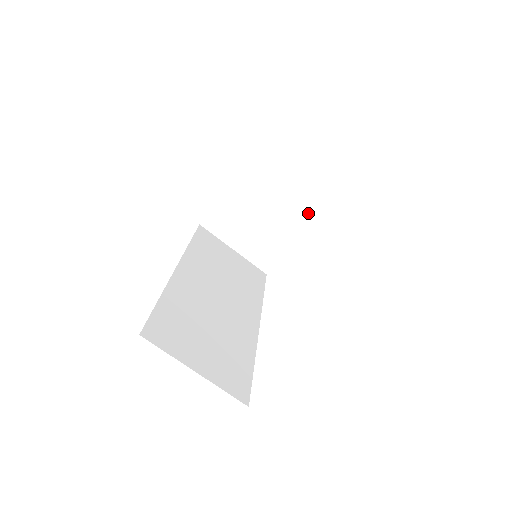
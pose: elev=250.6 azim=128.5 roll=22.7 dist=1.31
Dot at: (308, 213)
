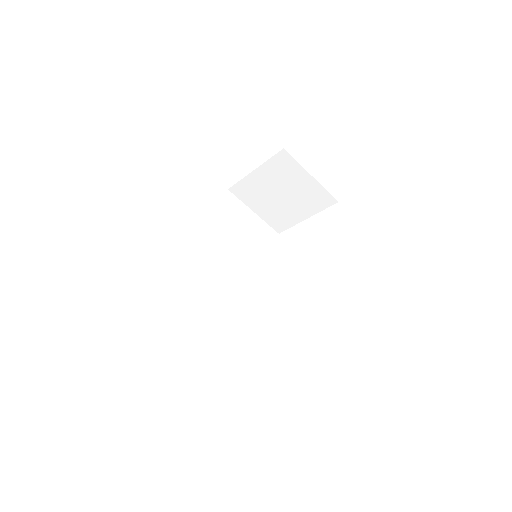
Dot at: (318, 203)
